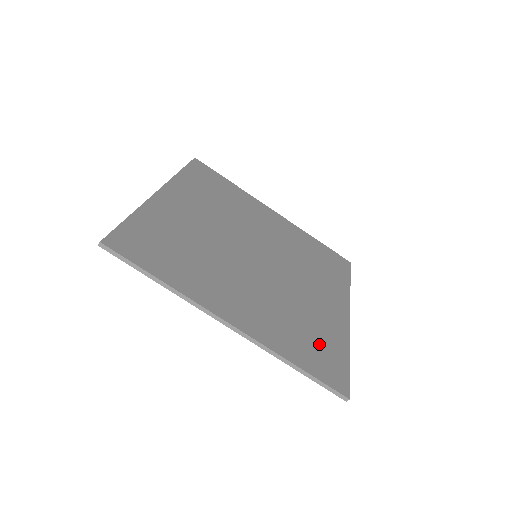
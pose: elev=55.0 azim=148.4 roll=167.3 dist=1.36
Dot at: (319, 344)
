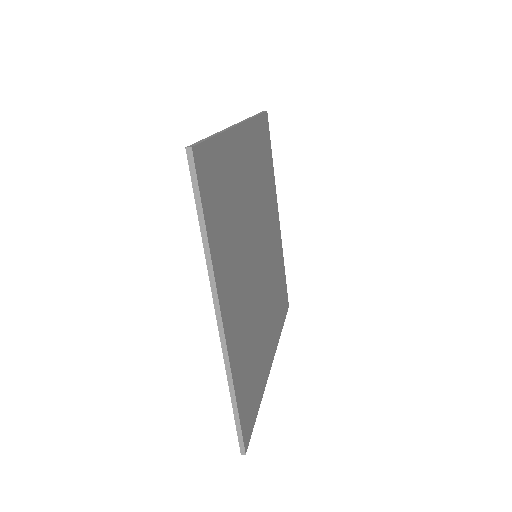
Dot at: (281, 288)
